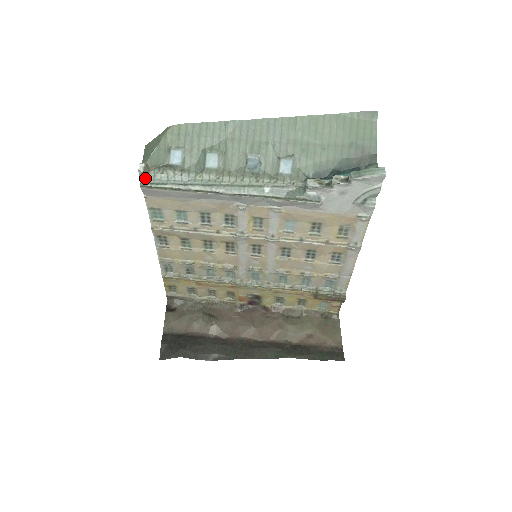
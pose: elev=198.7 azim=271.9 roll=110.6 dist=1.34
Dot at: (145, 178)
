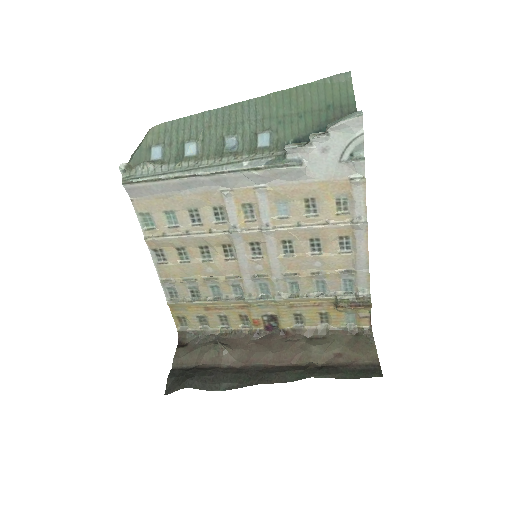
Dot at: (127, 176)
